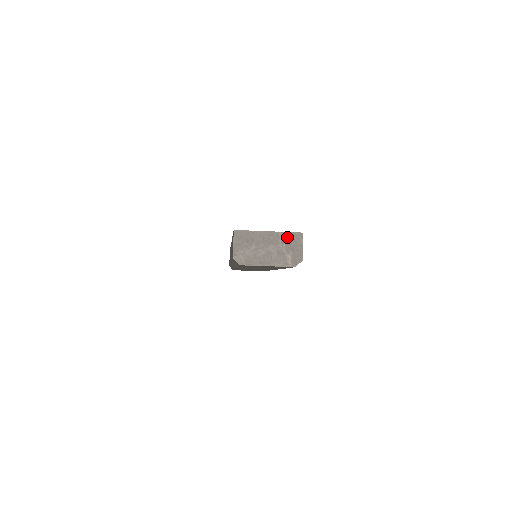
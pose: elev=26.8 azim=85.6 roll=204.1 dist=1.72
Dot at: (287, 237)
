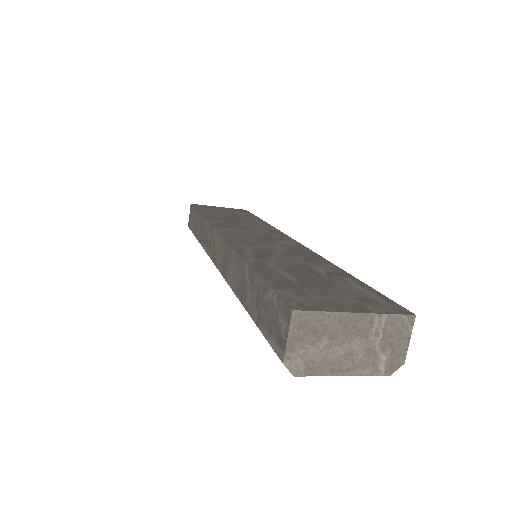
Dot at: (387, 323)
